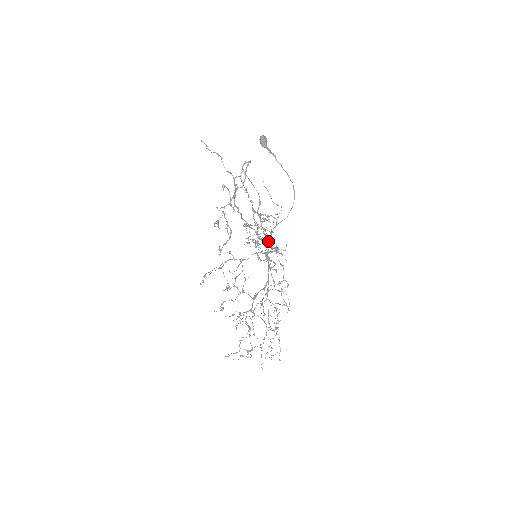
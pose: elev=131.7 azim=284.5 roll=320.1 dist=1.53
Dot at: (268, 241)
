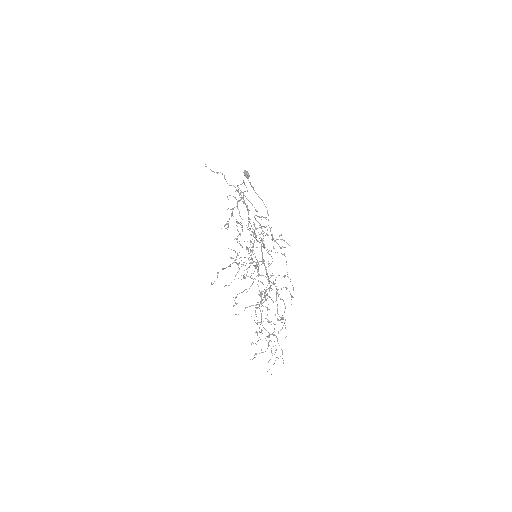
Dot at: (263, 244)
